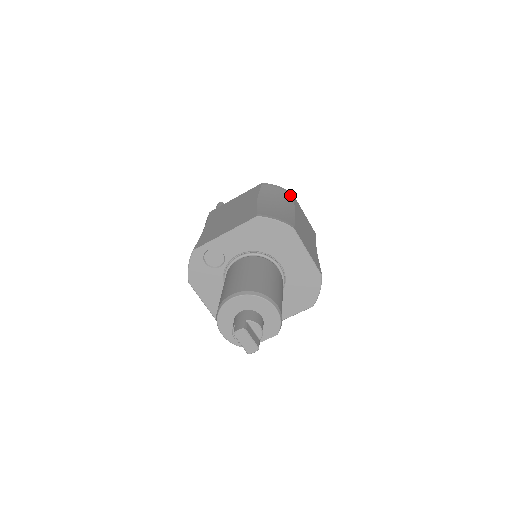
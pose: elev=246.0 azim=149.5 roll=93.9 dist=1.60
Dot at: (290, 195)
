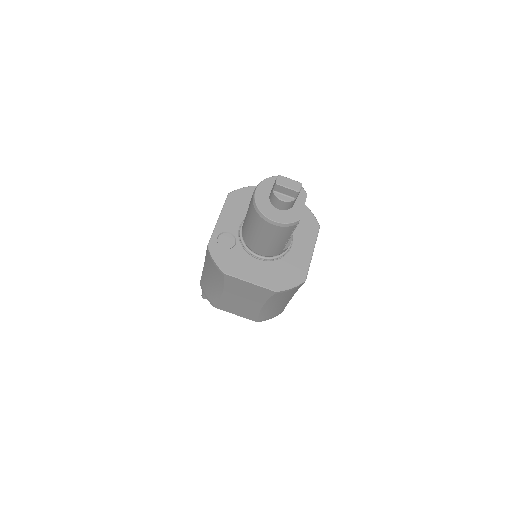
Dot at: occluded
